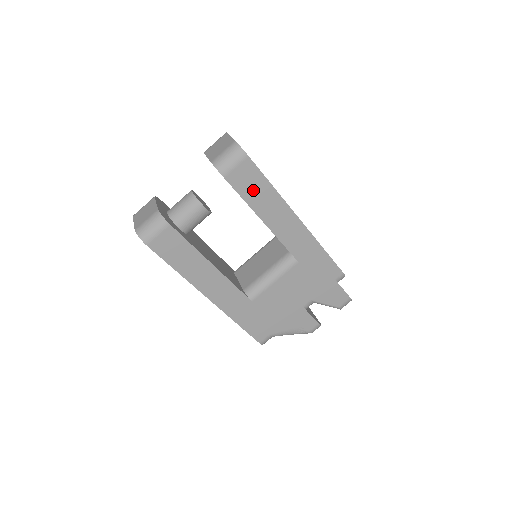
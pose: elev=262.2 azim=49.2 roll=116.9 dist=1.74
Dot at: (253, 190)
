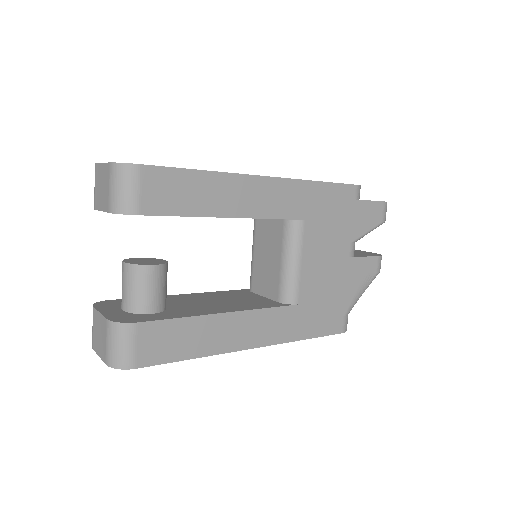
Dot at: (185, 196)
